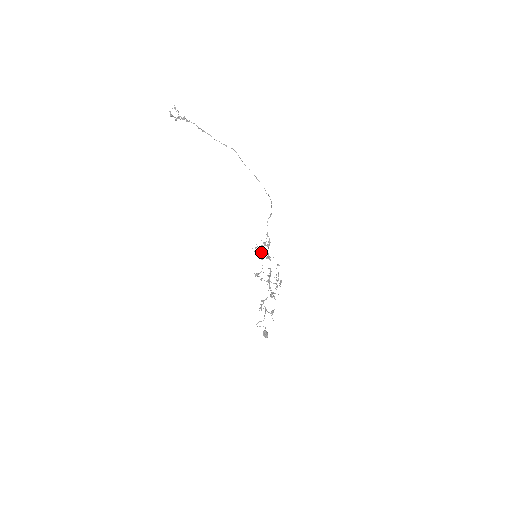
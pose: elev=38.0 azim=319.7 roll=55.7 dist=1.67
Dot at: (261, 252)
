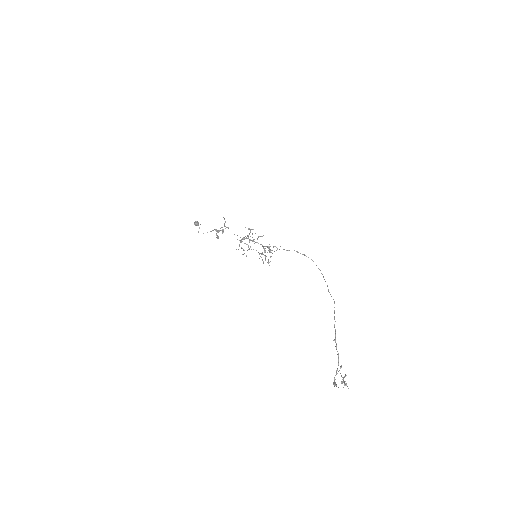
Dot at: occluded
